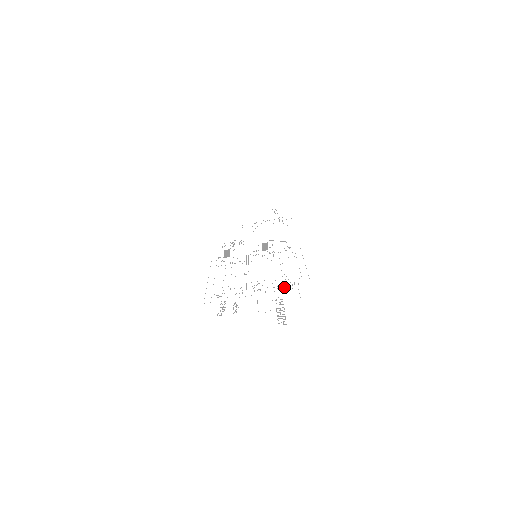
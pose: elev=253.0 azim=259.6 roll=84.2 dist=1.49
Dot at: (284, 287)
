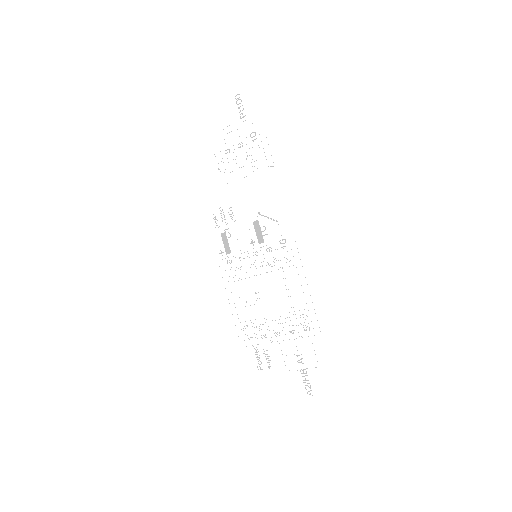
Dot at: occluded
